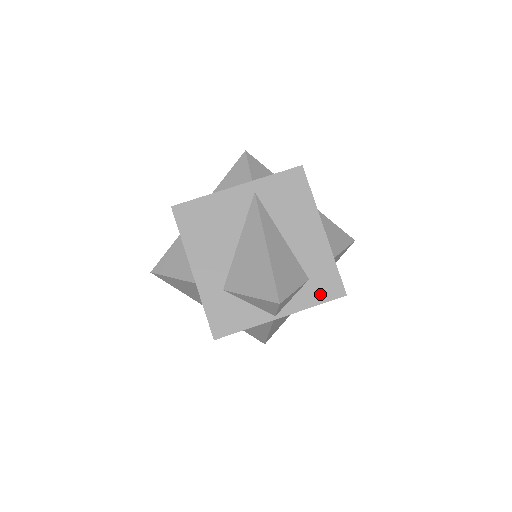
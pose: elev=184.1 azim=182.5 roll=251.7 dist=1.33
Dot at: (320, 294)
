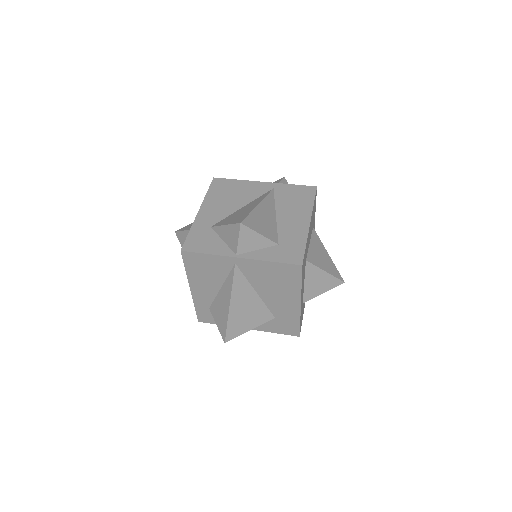
Dot at: (281, 256)
